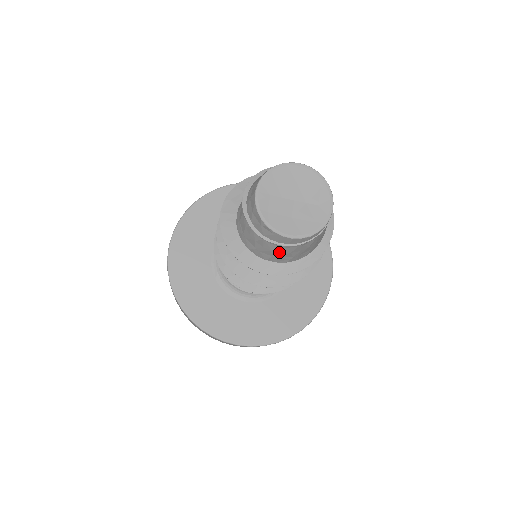
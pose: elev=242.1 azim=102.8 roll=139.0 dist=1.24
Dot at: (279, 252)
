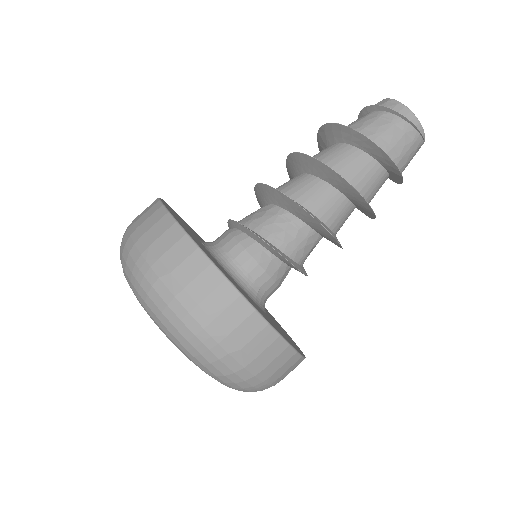
Dot at: (385, 129)
